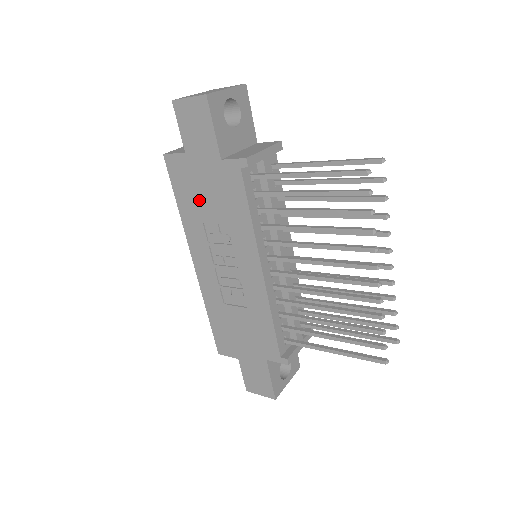
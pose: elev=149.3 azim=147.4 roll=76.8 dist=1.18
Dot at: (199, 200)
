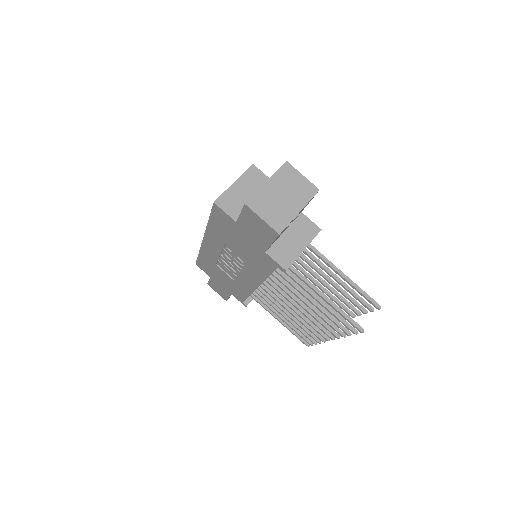
Dot at: (231, 238)
